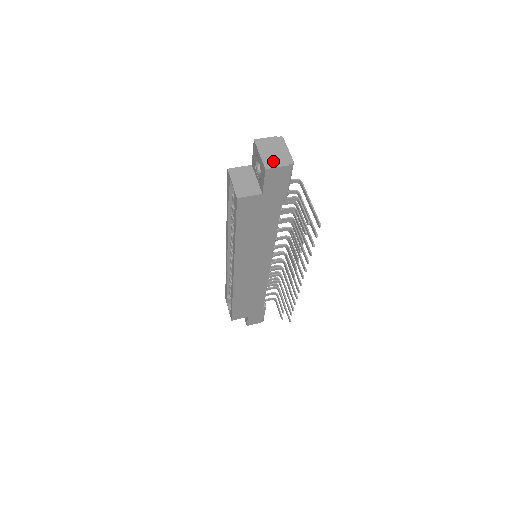
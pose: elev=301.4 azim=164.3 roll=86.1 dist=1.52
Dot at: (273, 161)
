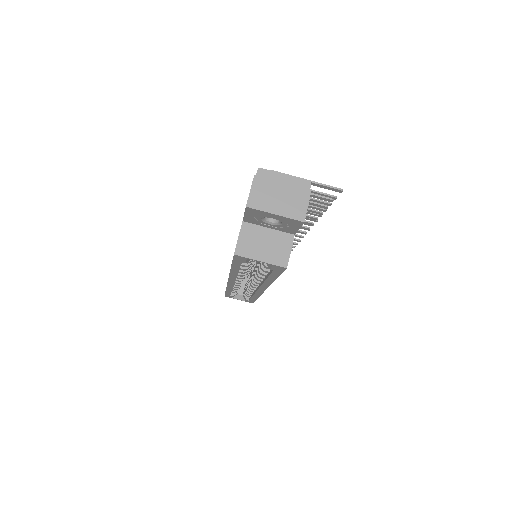
Dot at: (295, 205)
